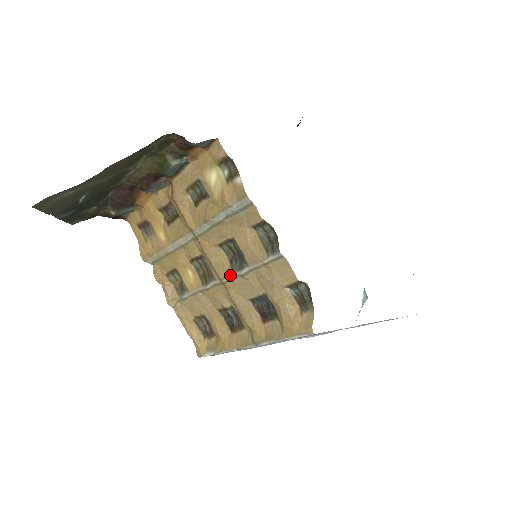
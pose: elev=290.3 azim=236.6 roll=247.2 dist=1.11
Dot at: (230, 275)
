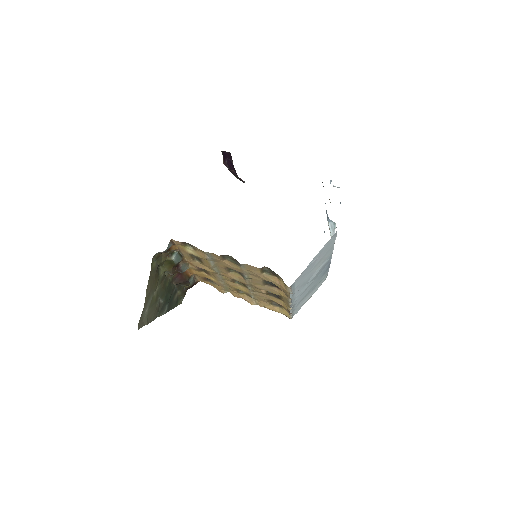
Dot at: (246, 281)
